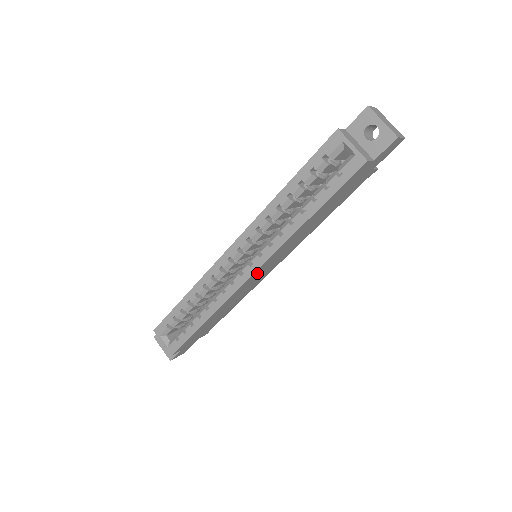
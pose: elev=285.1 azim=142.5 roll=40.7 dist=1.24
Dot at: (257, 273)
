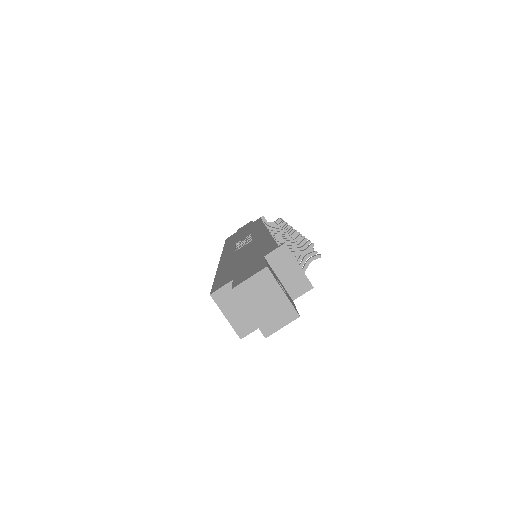
Dot at: occluded
